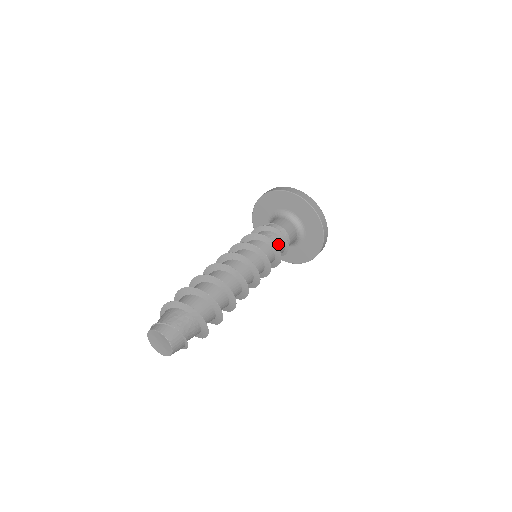
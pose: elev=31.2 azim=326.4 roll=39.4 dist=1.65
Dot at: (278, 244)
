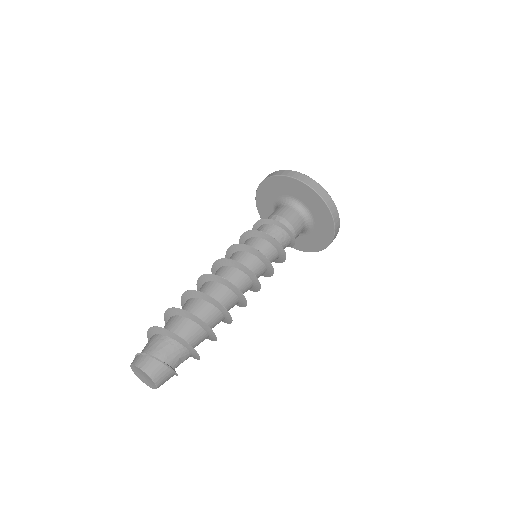
Dot at: (271, 231)
